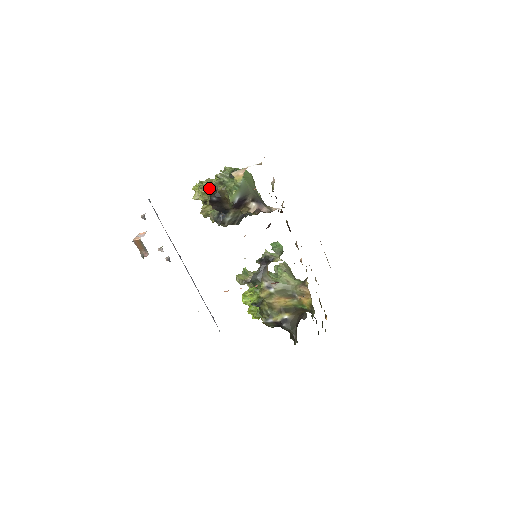
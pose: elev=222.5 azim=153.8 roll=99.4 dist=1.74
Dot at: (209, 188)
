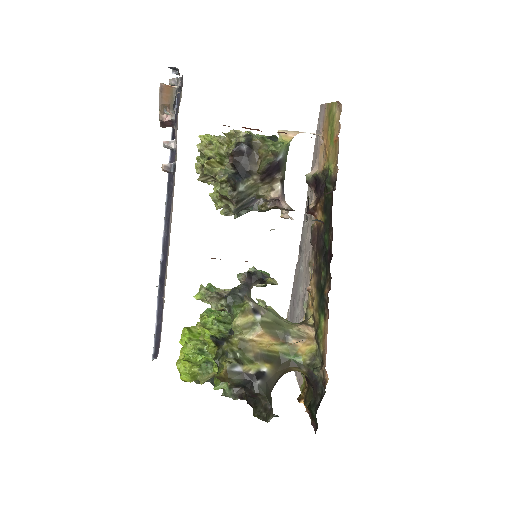
Dot at: (234, 138)
